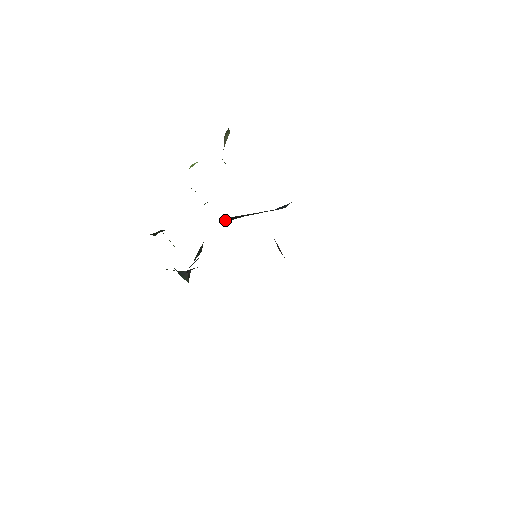
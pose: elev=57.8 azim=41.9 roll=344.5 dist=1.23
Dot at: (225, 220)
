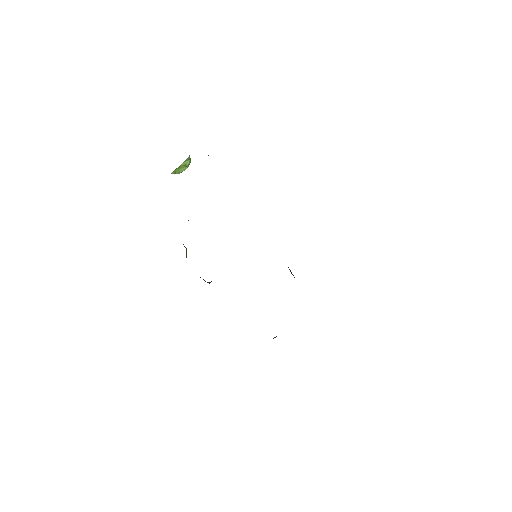
Dot at: occluded
